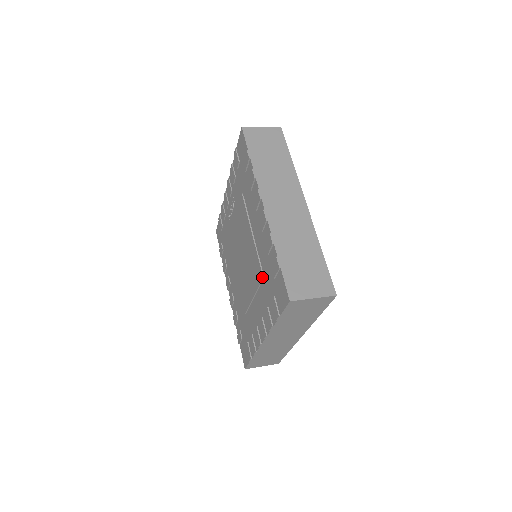
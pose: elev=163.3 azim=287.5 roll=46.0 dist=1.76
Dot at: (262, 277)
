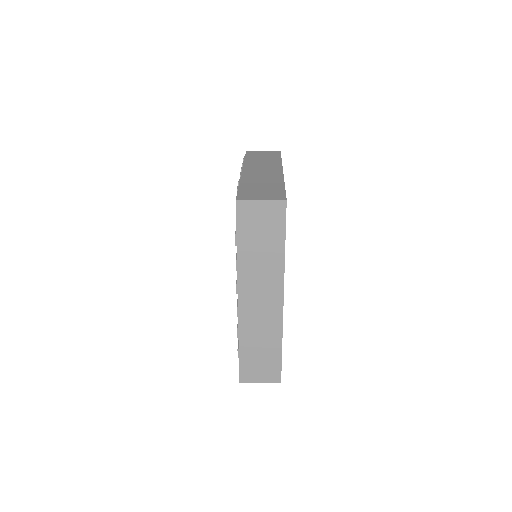
Dot at: occluded
